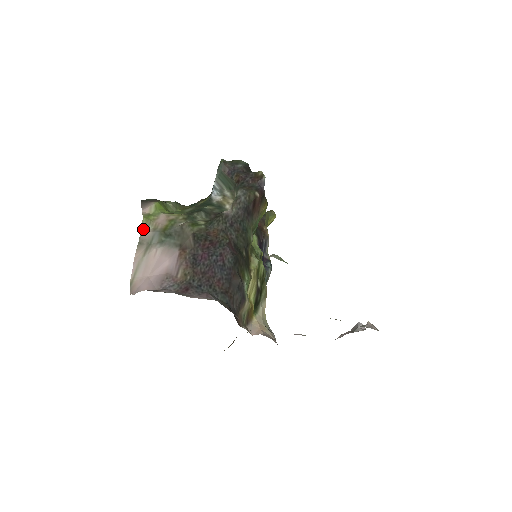
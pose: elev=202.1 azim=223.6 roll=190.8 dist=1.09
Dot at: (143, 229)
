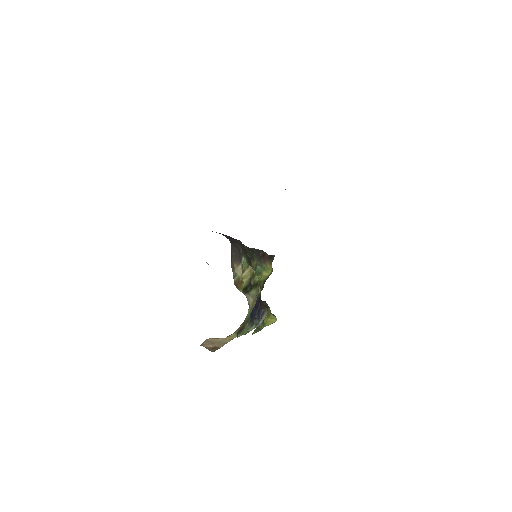
Dot at: occluded
